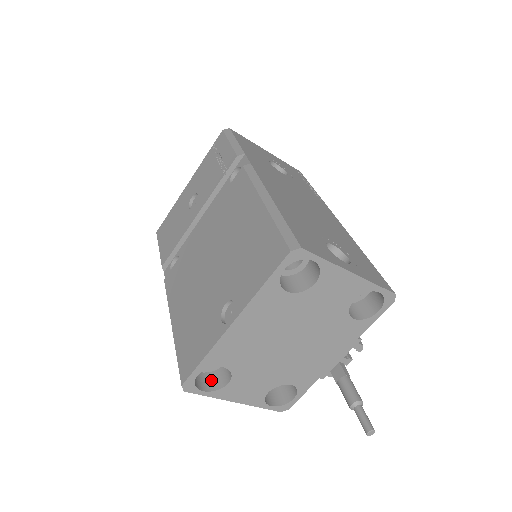
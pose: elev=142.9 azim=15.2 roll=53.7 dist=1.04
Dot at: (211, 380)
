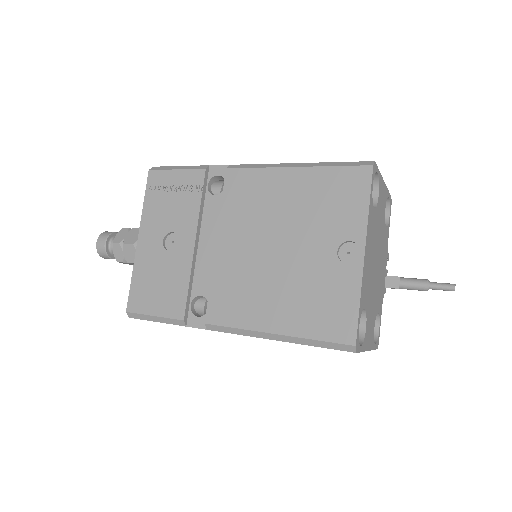
Dot at: occluded
